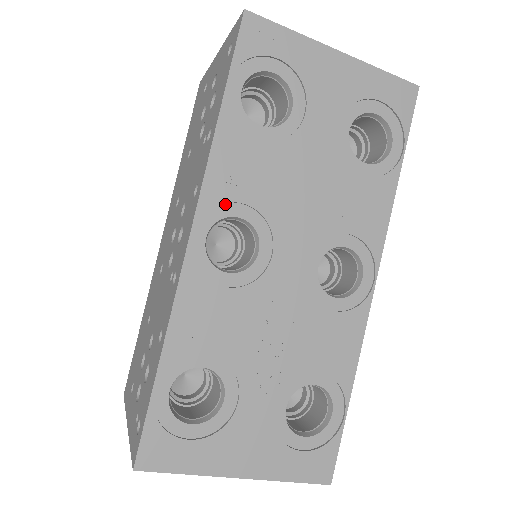
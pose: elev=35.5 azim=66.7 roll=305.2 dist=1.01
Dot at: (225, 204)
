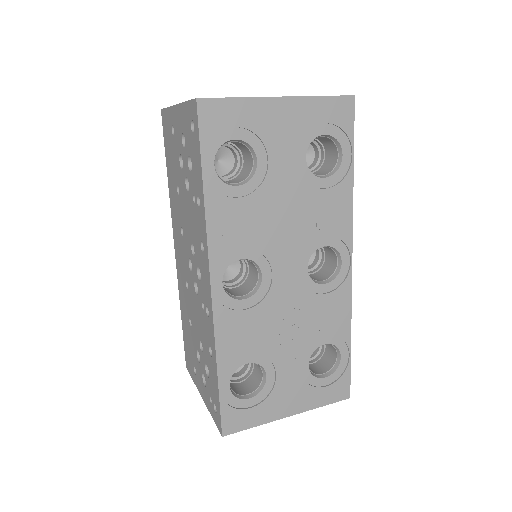
Dot at: (228, 254)
